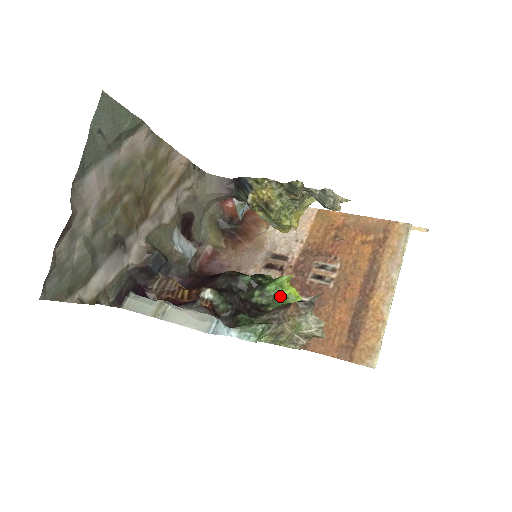
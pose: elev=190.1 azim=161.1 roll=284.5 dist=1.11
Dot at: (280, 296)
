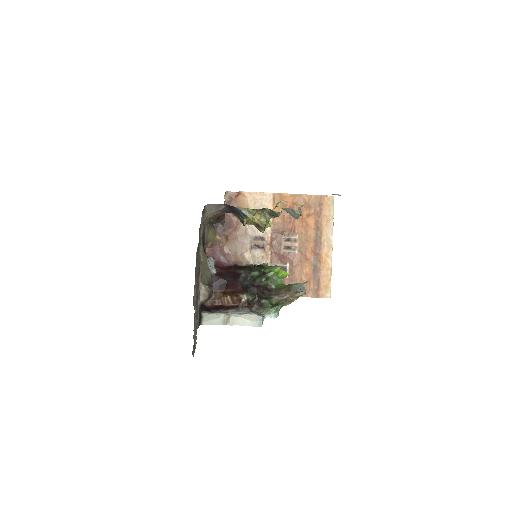
Dot at: (277, 278)
